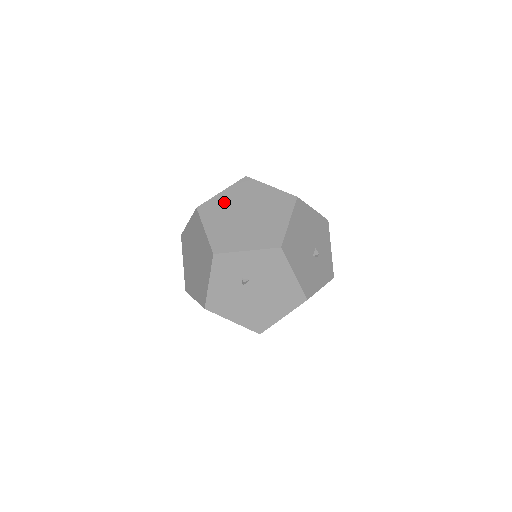
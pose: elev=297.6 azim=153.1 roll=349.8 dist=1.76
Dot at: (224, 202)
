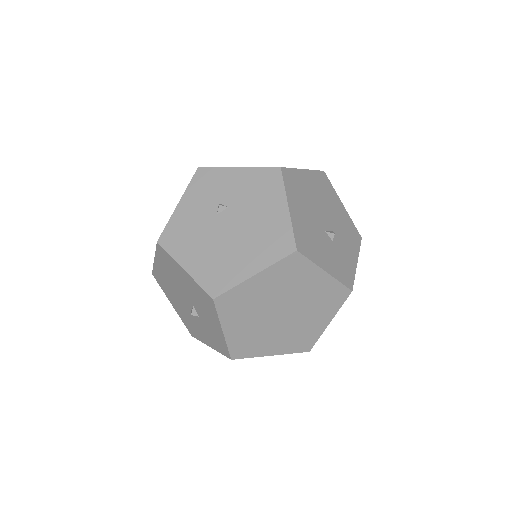
Dot at: occluded
